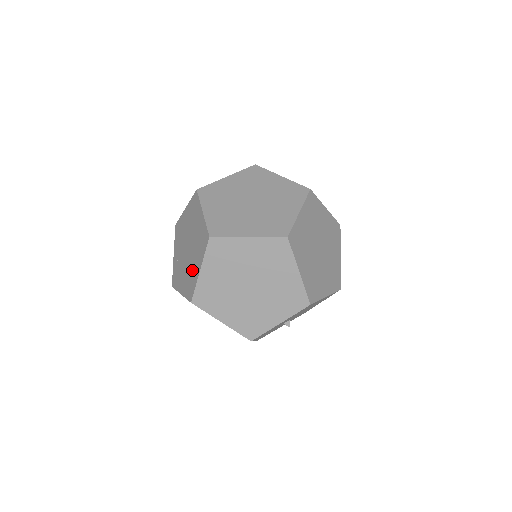
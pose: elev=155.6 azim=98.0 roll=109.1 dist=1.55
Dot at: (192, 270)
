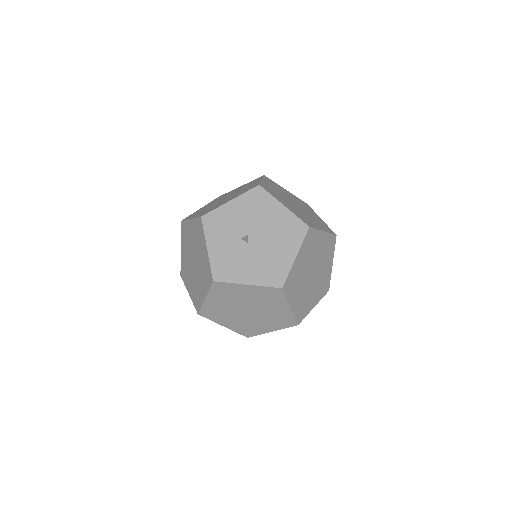
Dot at: occluded
